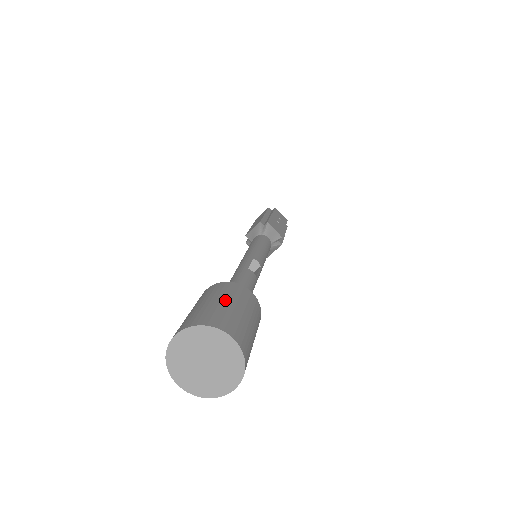
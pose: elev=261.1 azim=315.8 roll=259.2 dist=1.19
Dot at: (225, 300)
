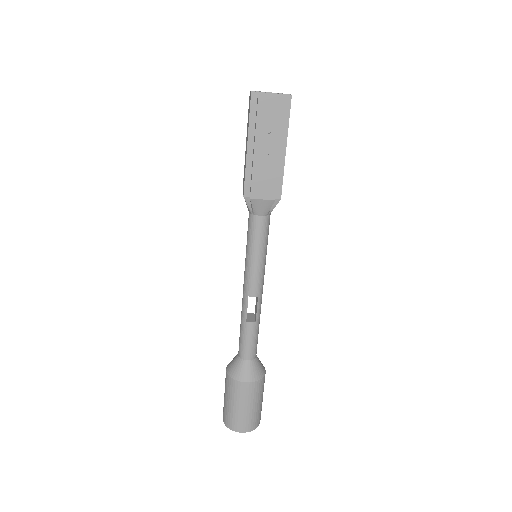
Dot at: (233, 404)
